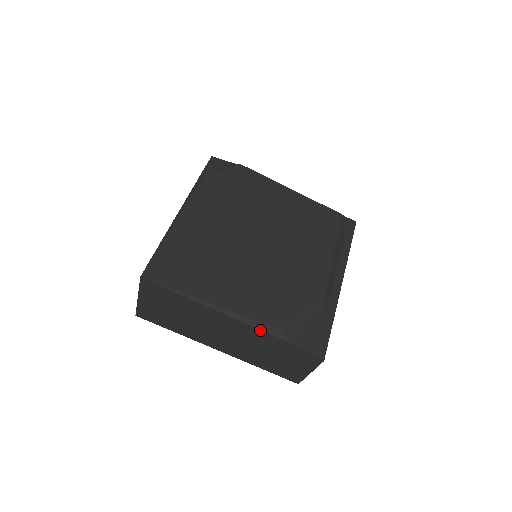
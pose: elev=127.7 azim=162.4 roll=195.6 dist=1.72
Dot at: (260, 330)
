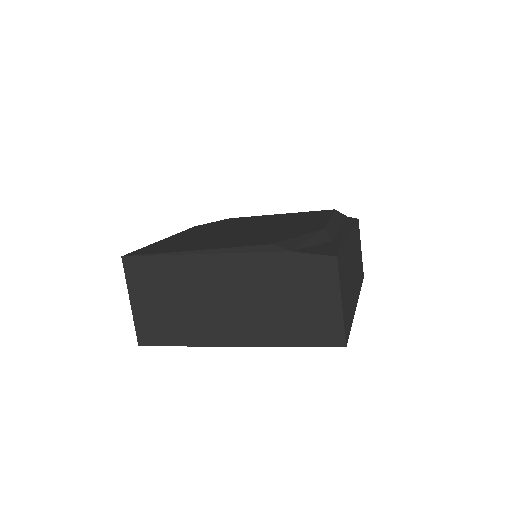
Dot at: (250, 253)
